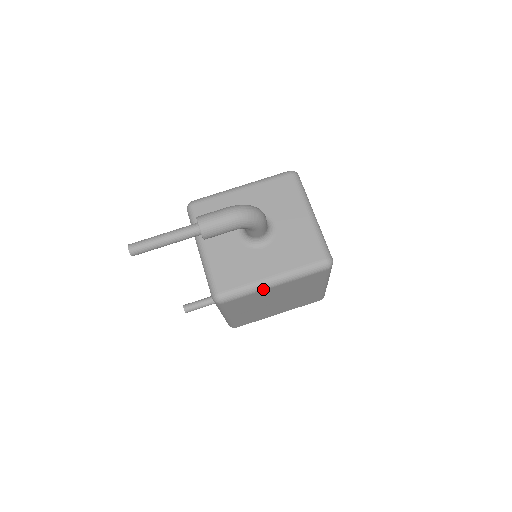
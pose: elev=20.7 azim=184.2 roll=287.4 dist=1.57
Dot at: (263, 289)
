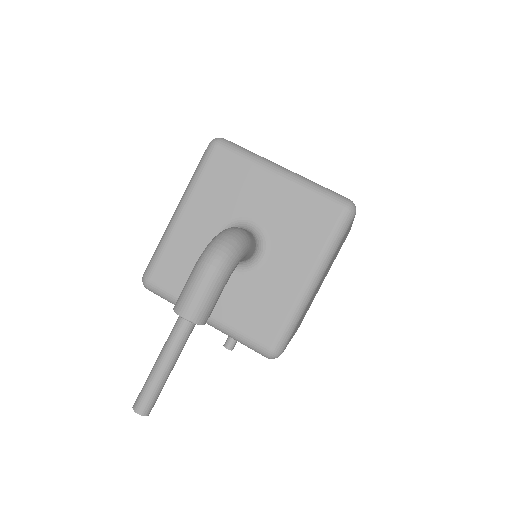
Dot at: (309, 300)
